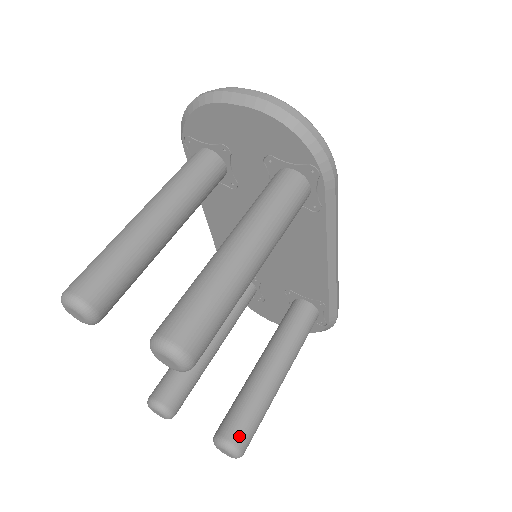
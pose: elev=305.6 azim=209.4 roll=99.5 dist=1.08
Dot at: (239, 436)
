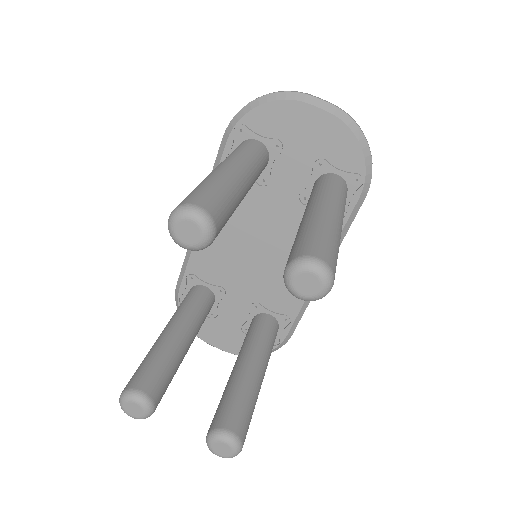
Dot at: (242, 429)
